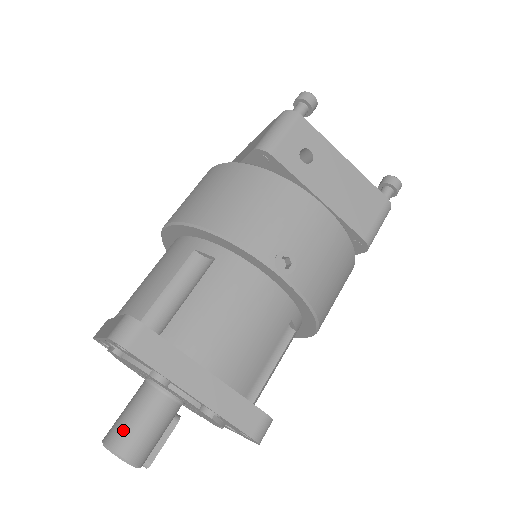
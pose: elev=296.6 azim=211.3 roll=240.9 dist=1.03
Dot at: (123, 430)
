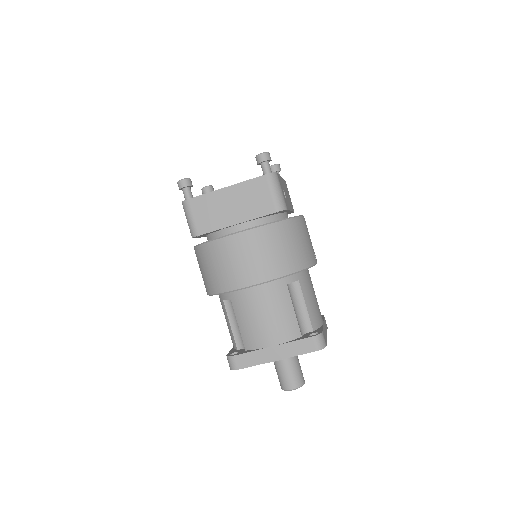
Dot at: (298, 376)
